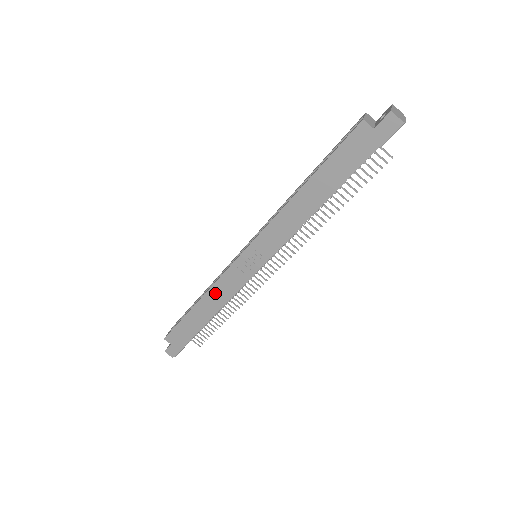
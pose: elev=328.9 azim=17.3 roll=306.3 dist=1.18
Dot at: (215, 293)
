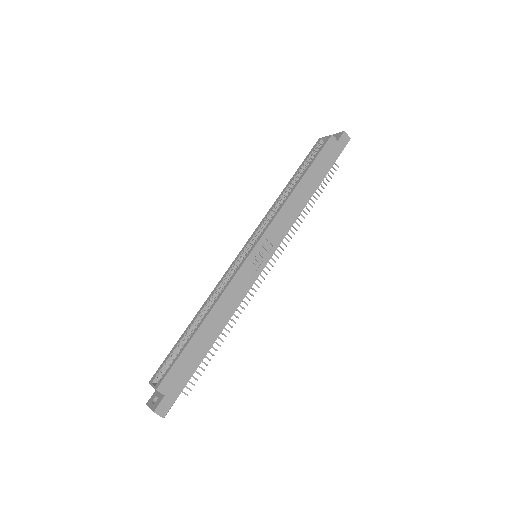
Dot at: (226, 300)
